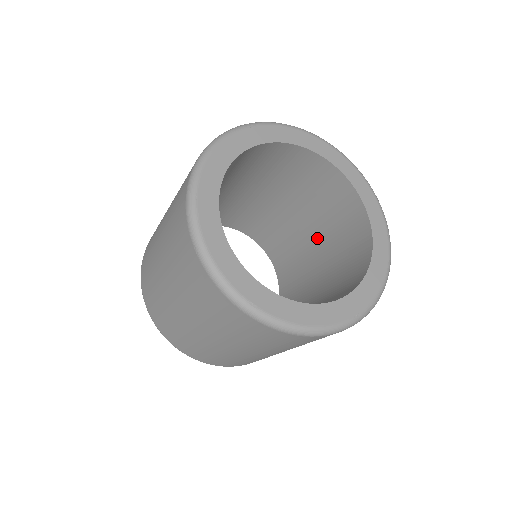
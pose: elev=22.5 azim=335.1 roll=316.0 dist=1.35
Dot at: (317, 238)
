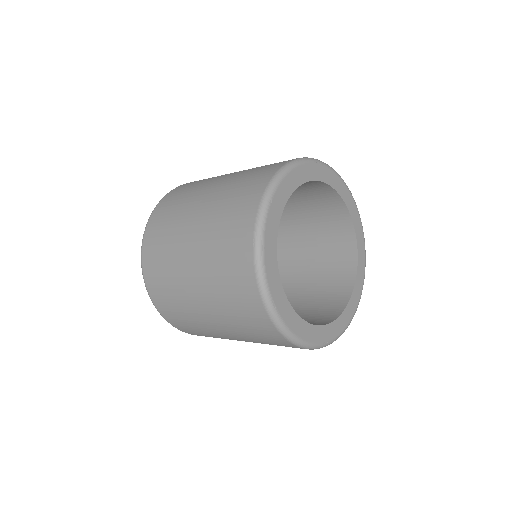
Dot at: (300, 264)
